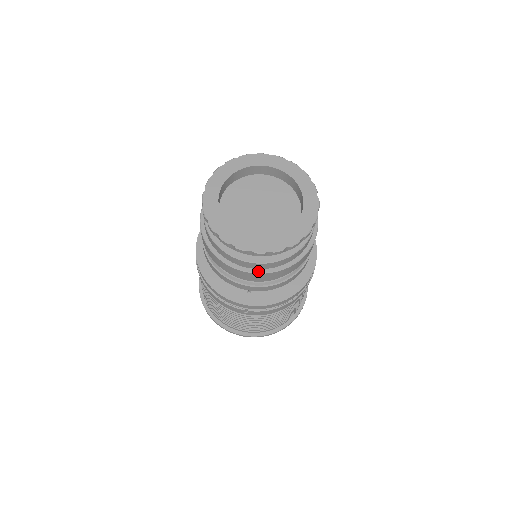
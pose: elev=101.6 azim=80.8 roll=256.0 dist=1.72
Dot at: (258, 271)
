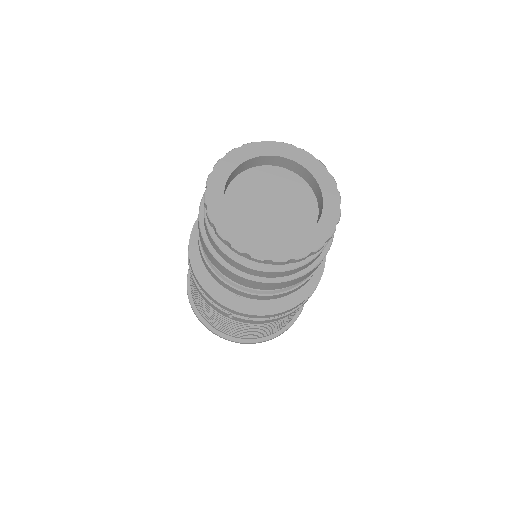
Dot at: (252, 277)
